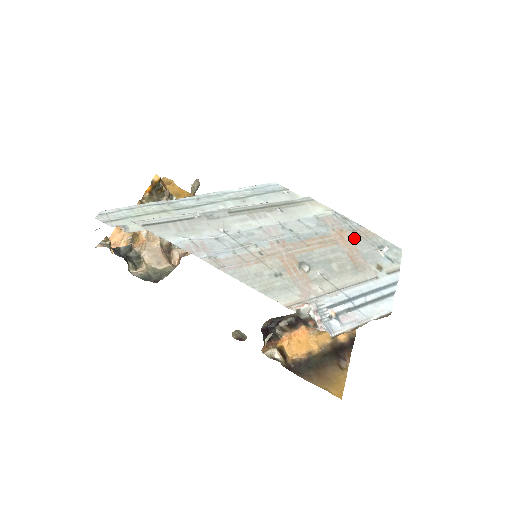
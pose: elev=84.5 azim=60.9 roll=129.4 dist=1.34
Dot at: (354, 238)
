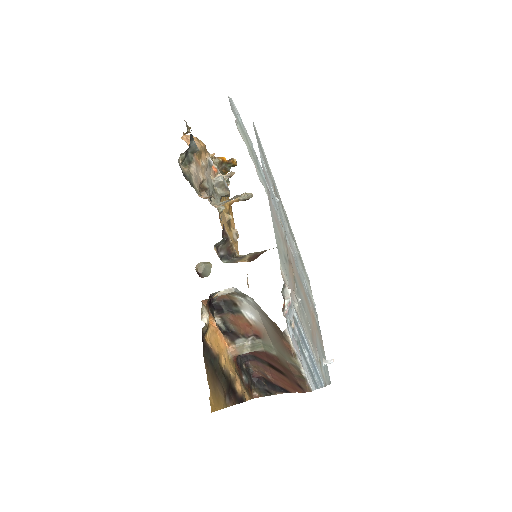
Dot at: (317, 330)
